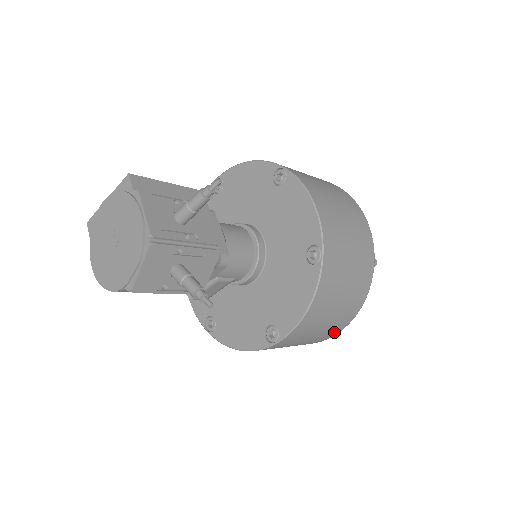
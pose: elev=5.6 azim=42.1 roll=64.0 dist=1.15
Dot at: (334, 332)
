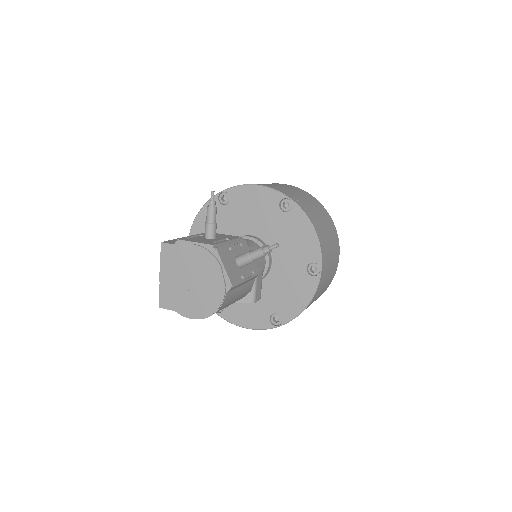
Dot at: (337, 250)
